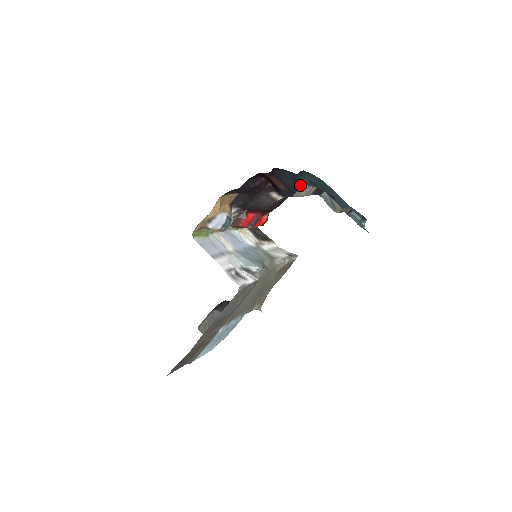
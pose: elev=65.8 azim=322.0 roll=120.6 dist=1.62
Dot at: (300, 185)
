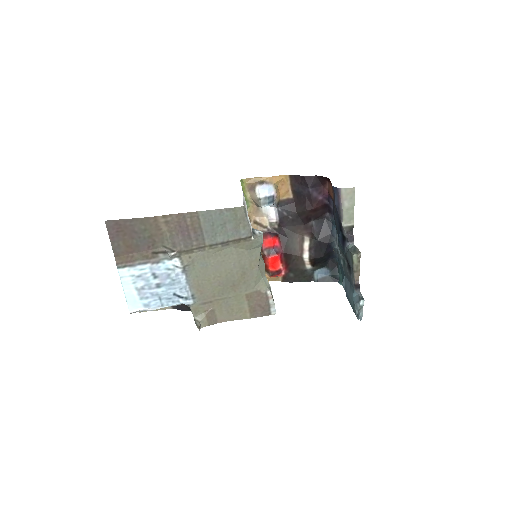
Dot at: occluded
